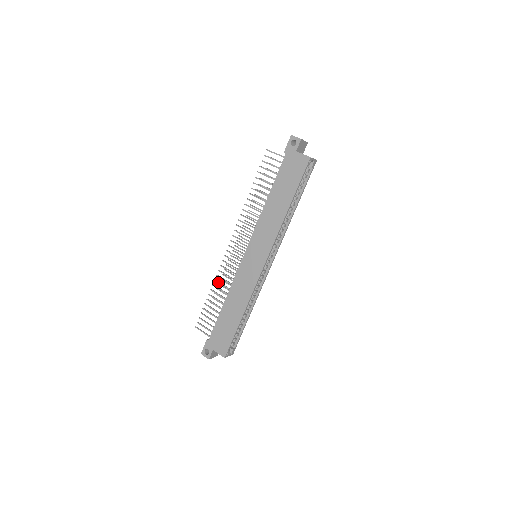
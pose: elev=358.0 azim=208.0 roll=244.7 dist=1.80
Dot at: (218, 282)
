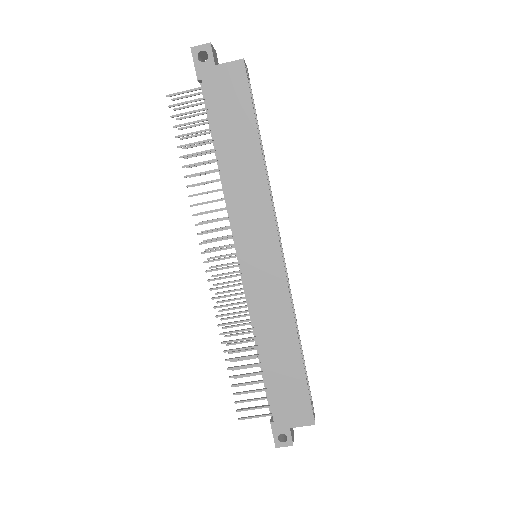
Dot at: (228, 333)
